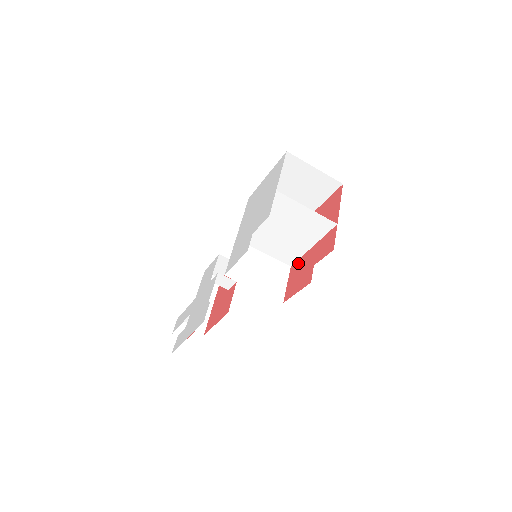
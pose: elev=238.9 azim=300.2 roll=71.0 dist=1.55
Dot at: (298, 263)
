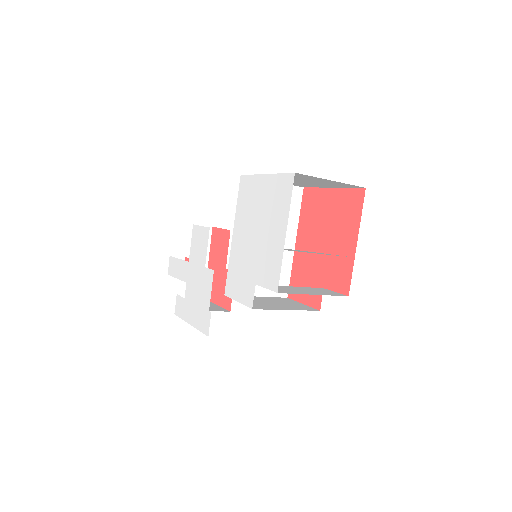
Dot at: (304, 258)
